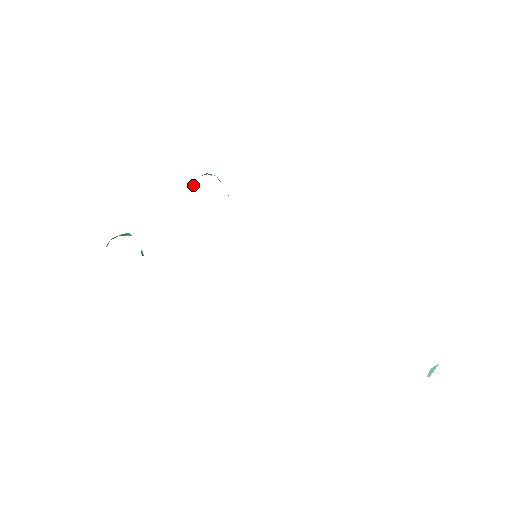
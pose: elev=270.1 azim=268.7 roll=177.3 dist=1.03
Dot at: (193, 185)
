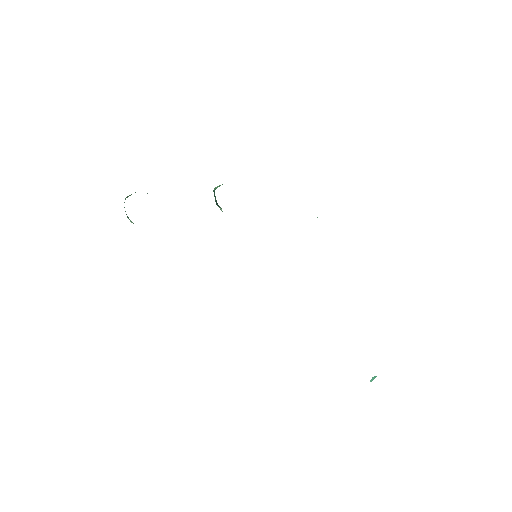
Dot at: (220, 185)
